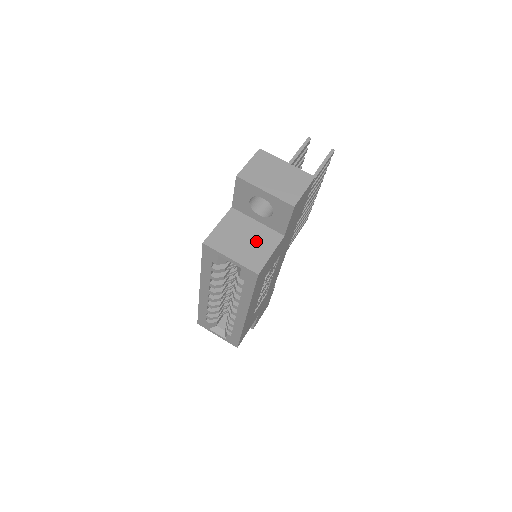
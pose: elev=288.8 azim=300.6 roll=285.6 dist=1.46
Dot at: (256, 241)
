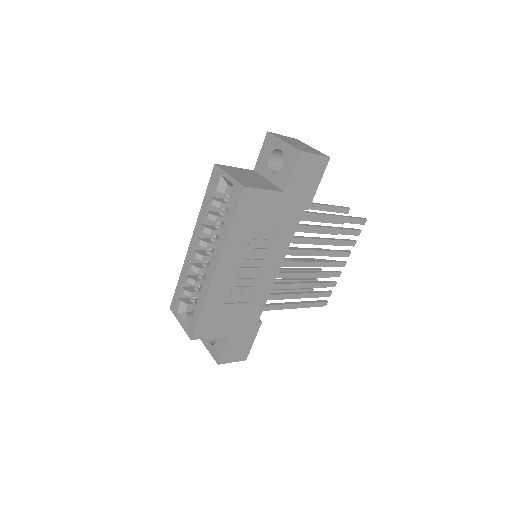
Dot at: (258, 182)
